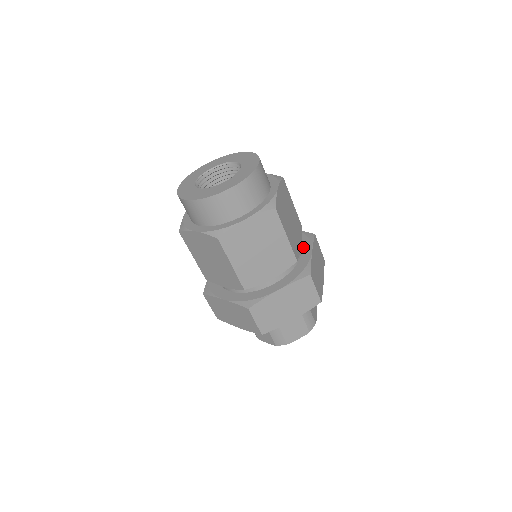
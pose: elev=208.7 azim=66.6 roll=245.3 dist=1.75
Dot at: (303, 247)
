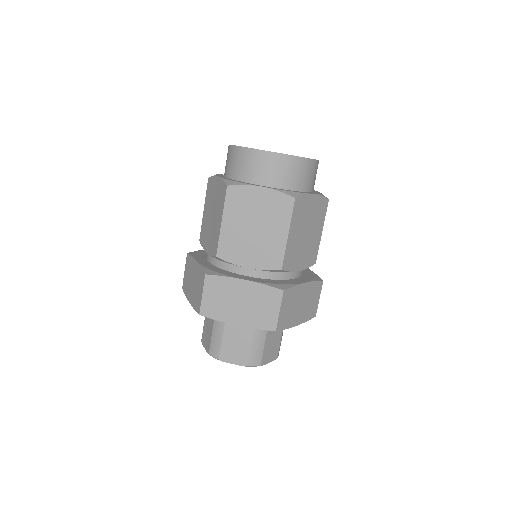
Dot at: occluded
